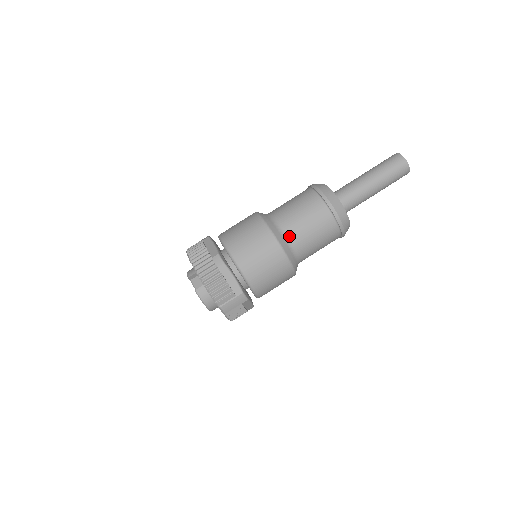
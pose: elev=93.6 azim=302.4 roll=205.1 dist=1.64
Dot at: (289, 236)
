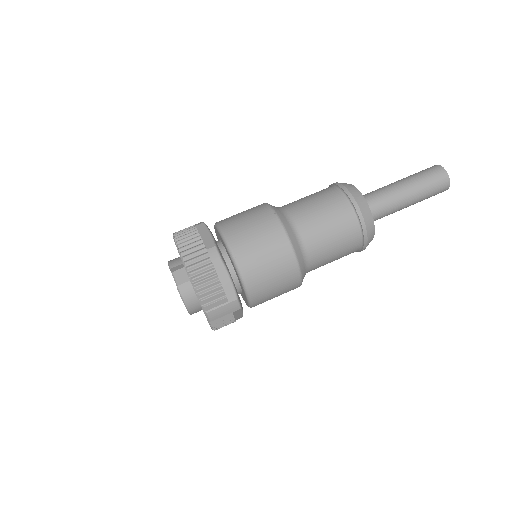
Dot at: (304, 239)
